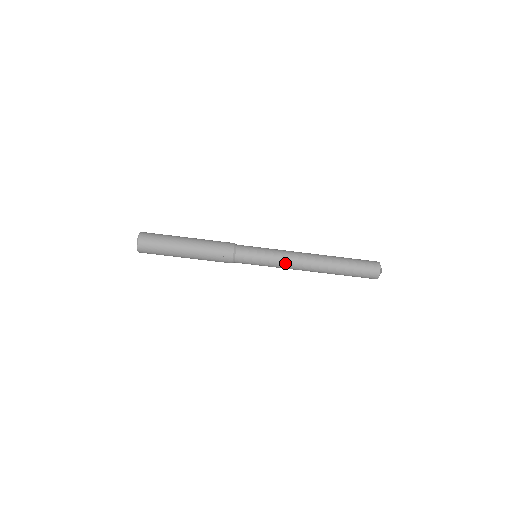
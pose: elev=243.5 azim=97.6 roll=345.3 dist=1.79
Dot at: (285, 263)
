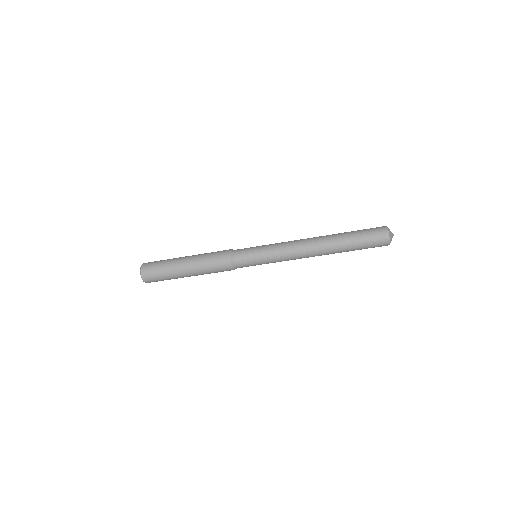
Dot at: (284, 252)
